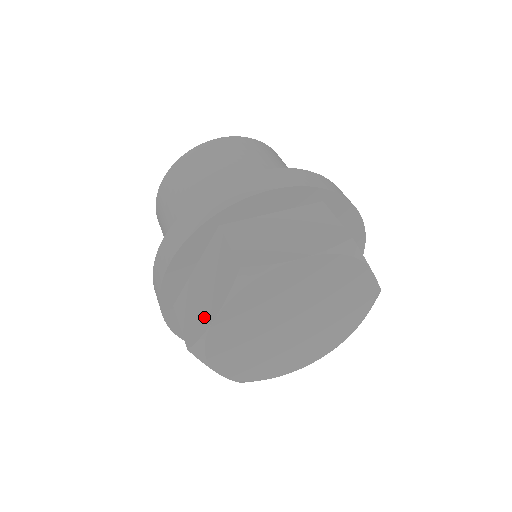
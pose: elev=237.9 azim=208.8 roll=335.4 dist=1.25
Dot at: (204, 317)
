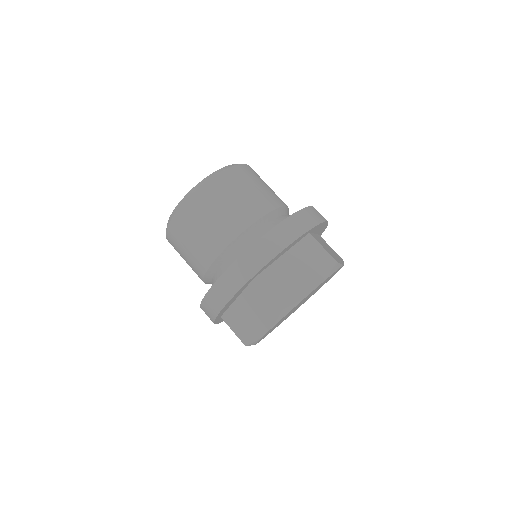
Dot at: occluded
